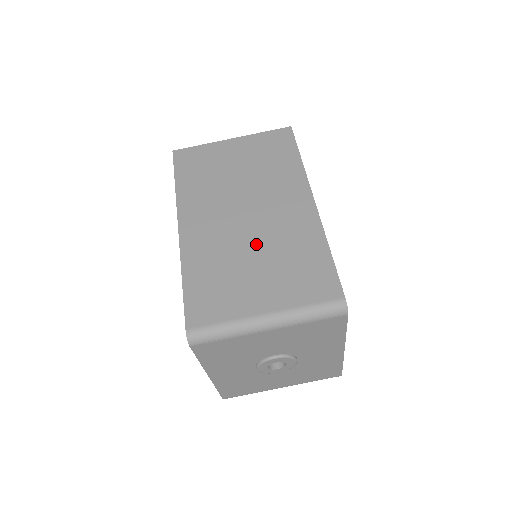
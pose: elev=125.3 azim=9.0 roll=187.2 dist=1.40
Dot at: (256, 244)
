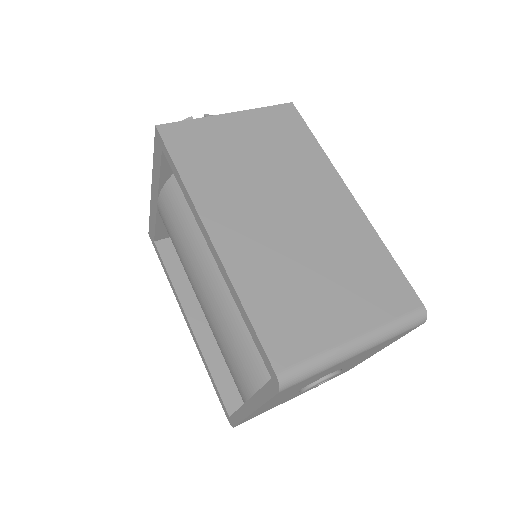
Dot at: (313, 252)
